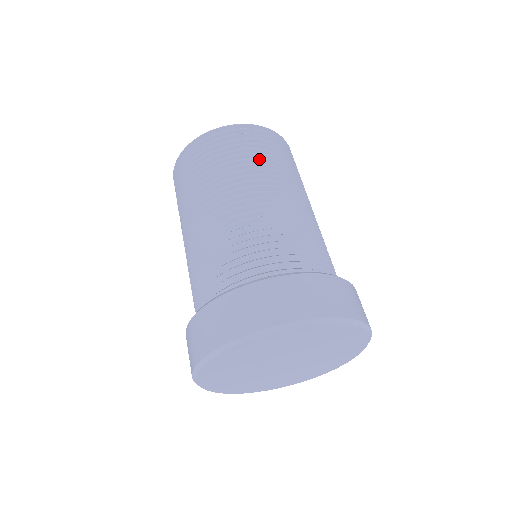
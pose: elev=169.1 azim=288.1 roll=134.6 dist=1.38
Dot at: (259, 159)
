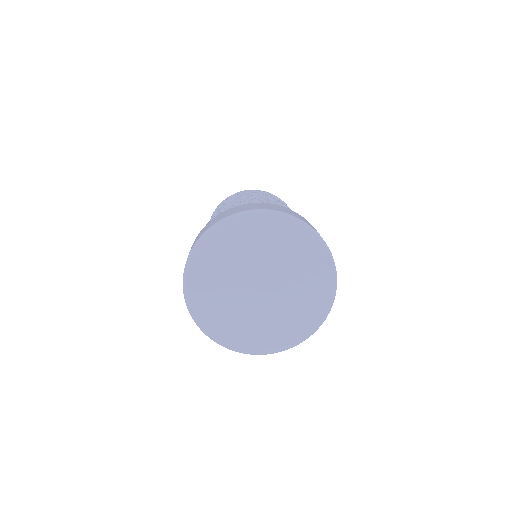
Dot at: (259, 195)
